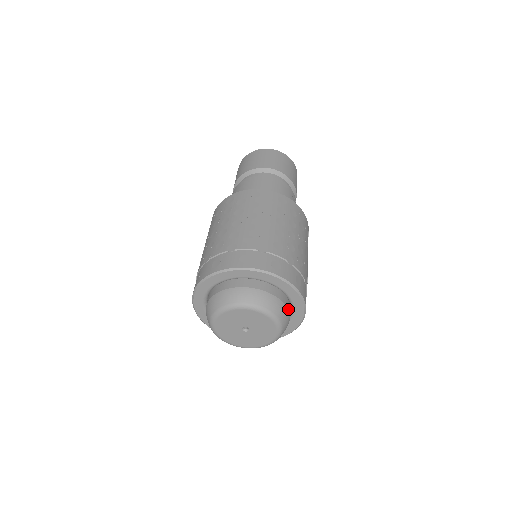
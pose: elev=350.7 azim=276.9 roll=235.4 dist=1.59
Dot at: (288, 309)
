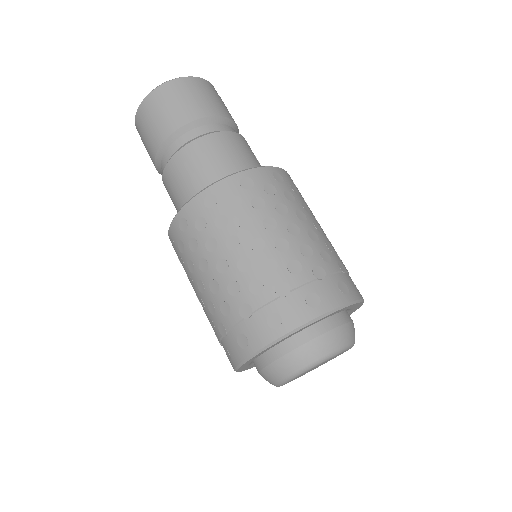
Dot at: occluded
